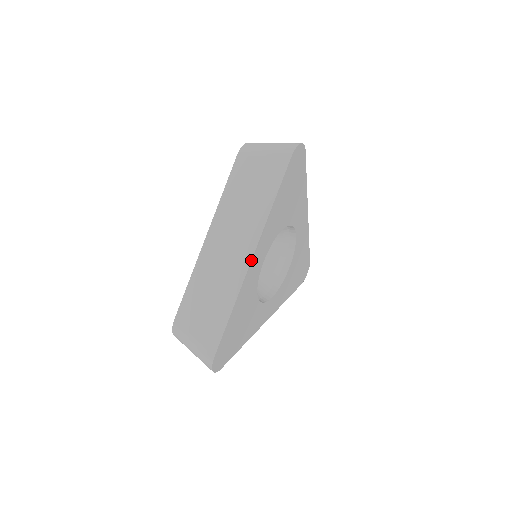
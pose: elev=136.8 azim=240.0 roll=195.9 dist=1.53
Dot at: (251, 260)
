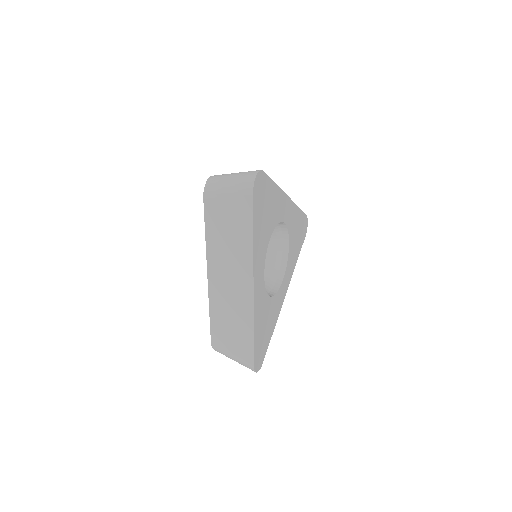
Dot at: (253, 290)
